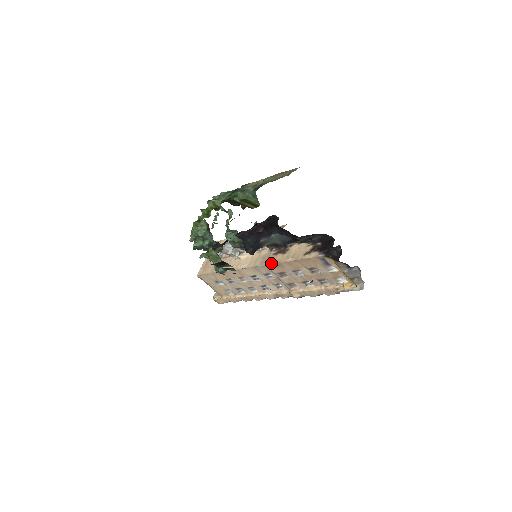
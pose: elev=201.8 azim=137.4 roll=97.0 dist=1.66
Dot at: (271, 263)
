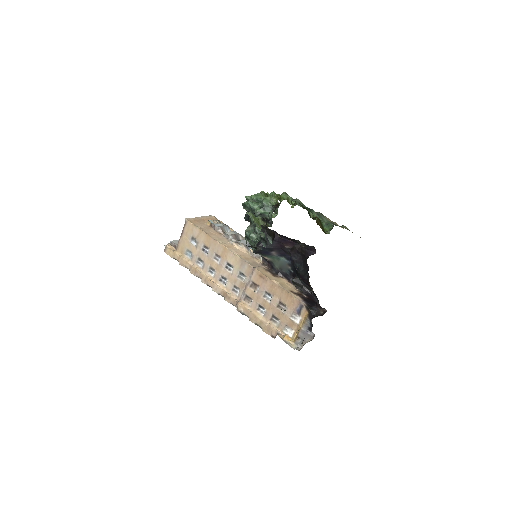
Dot at: (260, 271)
